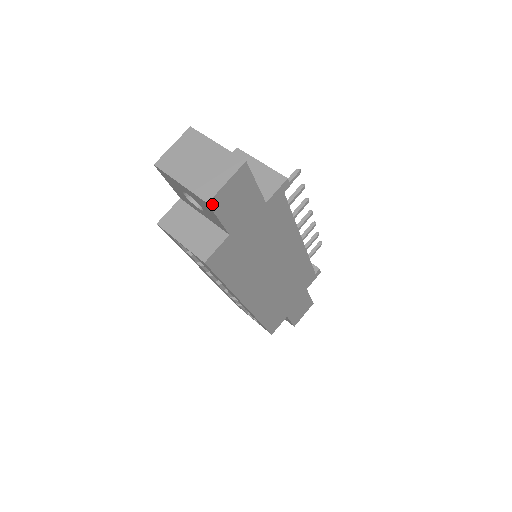
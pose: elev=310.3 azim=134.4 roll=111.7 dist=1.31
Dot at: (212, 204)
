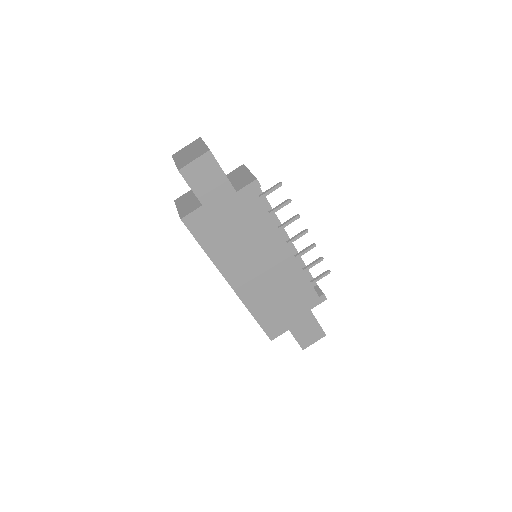
Dot at: (183, 173)
